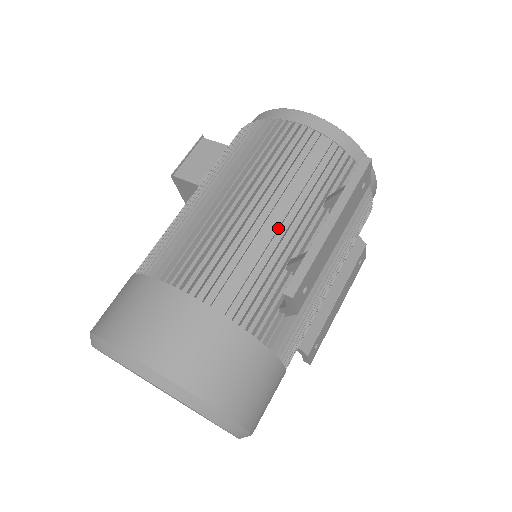
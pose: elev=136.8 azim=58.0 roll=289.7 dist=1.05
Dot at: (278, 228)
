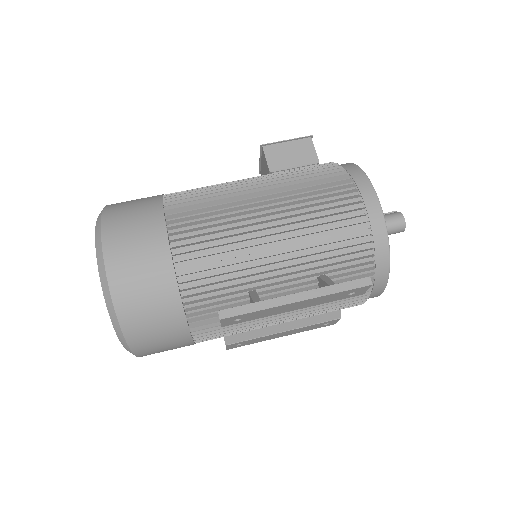
Dot at: (269, 263)
